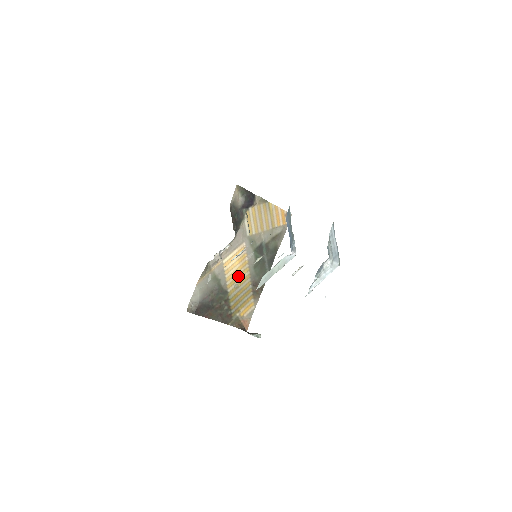
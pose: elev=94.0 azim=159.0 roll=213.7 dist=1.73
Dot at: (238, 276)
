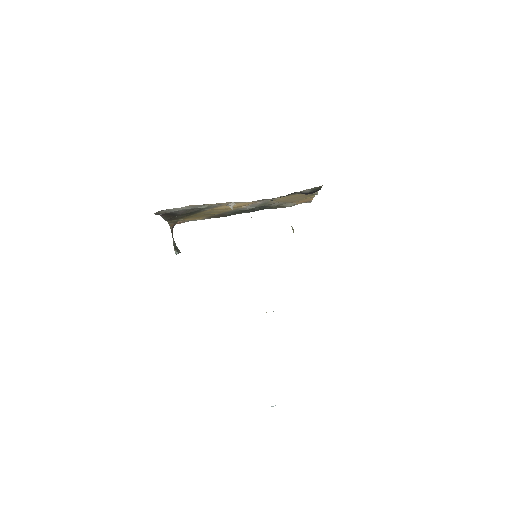
Dot at: (222, 209)
